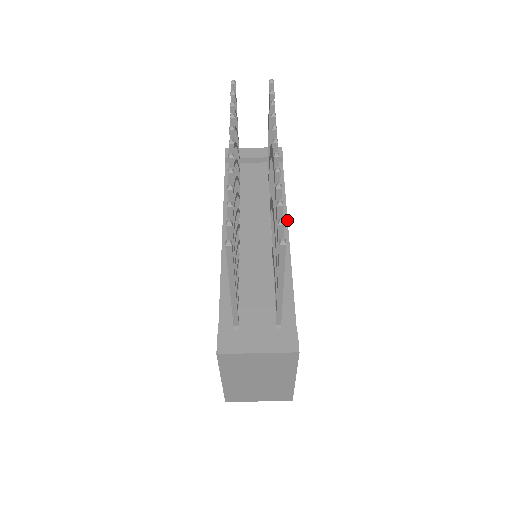
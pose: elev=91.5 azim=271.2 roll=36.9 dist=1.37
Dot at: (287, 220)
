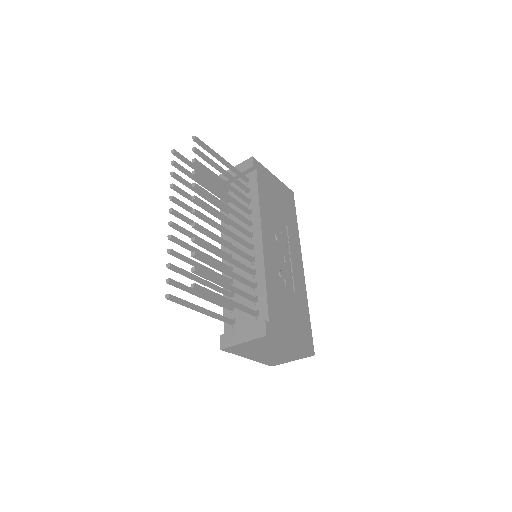
Dot at: (260, 224)
